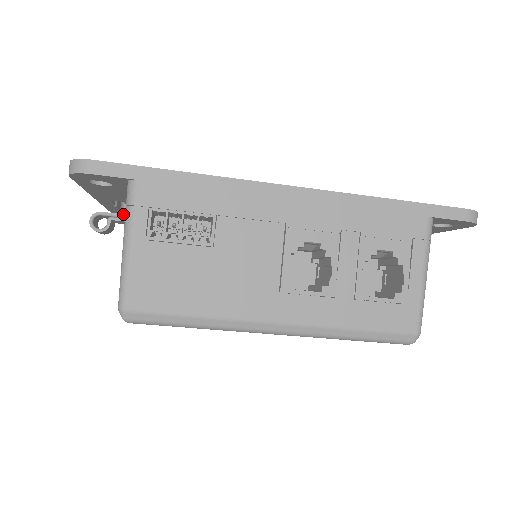
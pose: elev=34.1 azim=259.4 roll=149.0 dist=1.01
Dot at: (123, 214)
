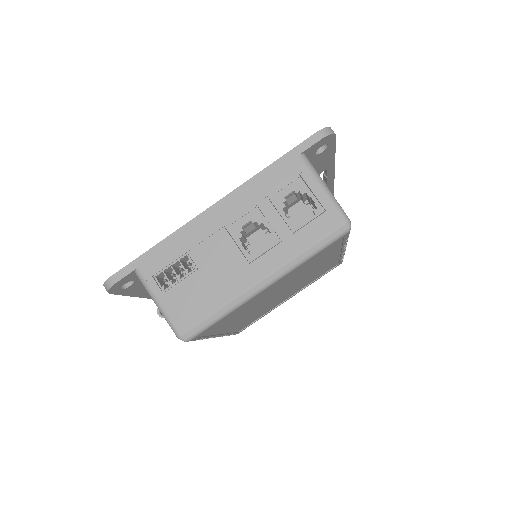
Dot at: occluded
